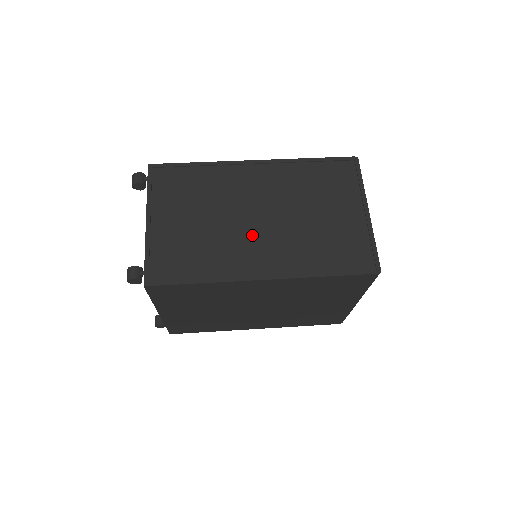
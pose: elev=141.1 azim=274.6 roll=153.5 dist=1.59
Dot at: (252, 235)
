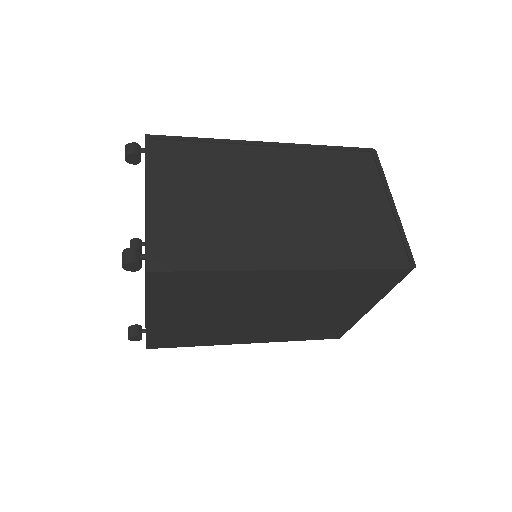
Dot at: (273, 220)
